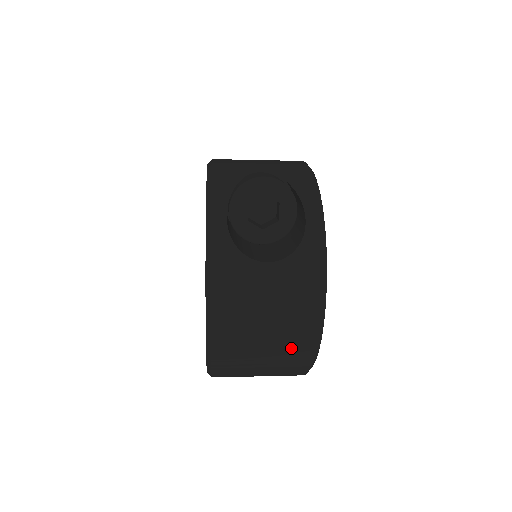
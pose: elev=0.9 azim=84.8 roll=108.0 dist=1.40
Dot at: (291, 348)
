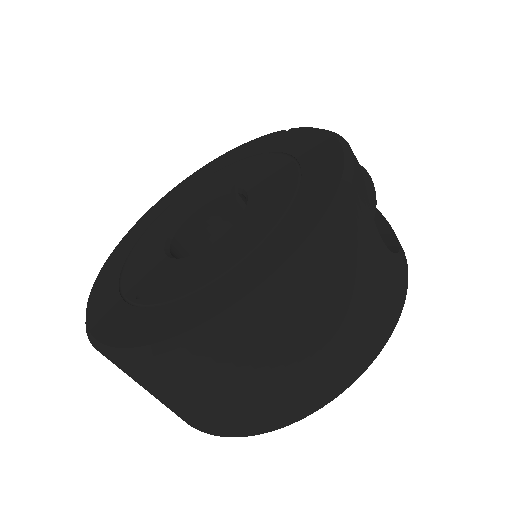
Dot at: (336, 363)
